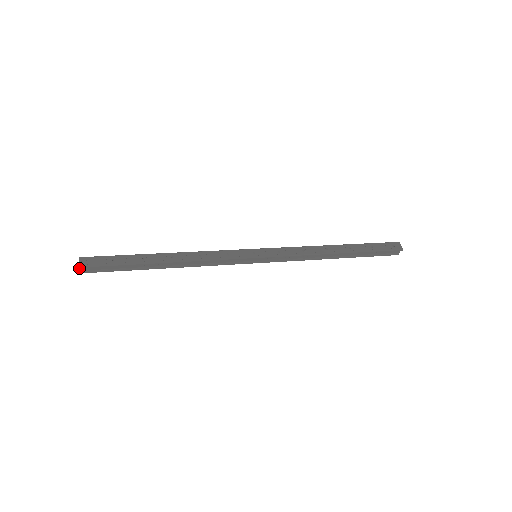
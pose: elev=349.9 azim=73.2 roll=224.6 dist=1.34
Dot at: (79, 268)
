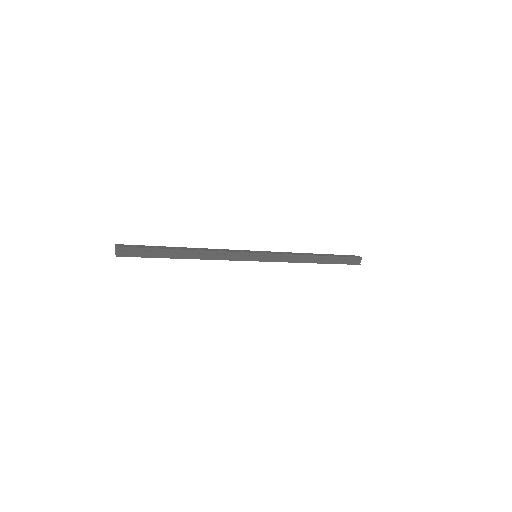
Dot at: (118, 248)
